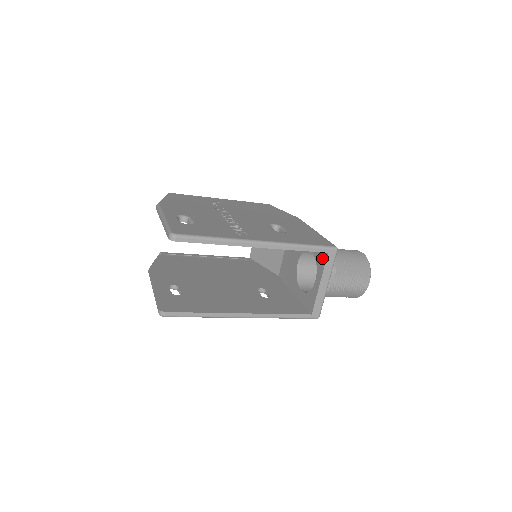
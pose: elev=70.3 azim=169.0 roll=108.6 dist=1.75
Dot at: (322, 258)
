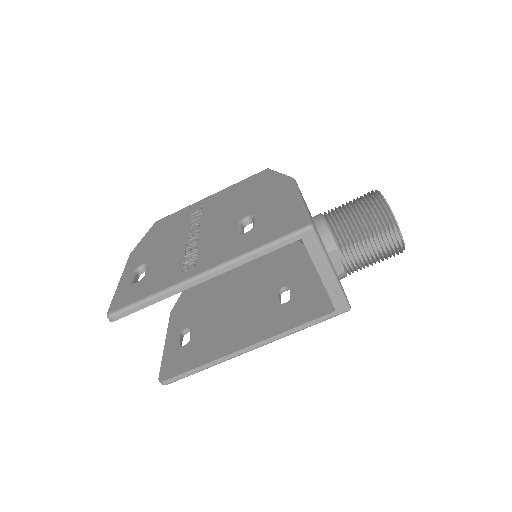
Dot at: occluded
